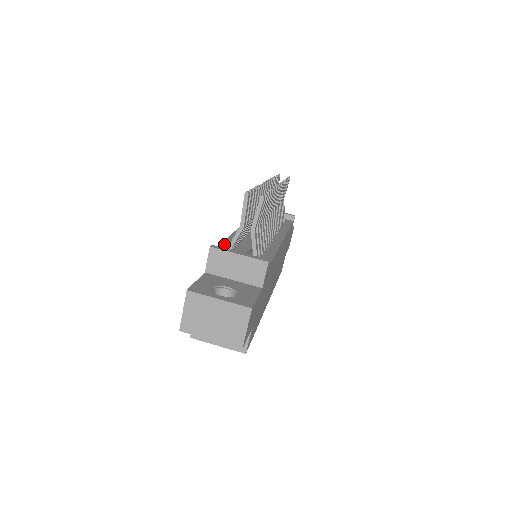
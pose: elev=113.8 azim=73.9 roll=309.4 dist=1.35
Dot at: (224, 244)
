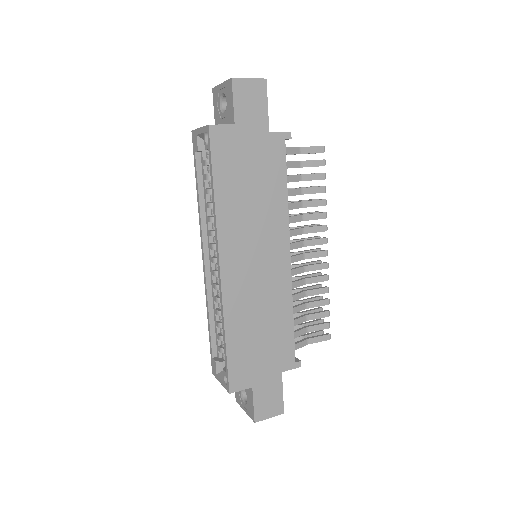
Dot at: occluded
